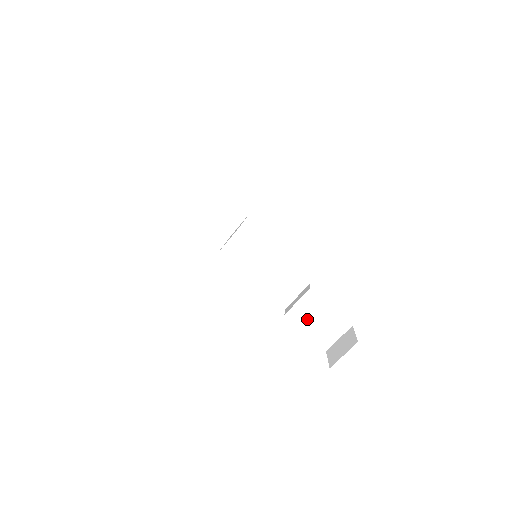
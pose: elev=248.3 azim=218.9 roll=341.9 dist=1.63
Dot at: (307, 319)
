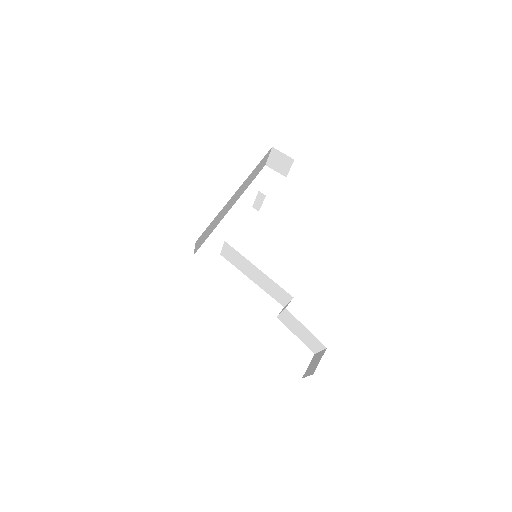
Dot at: (293, 327)
